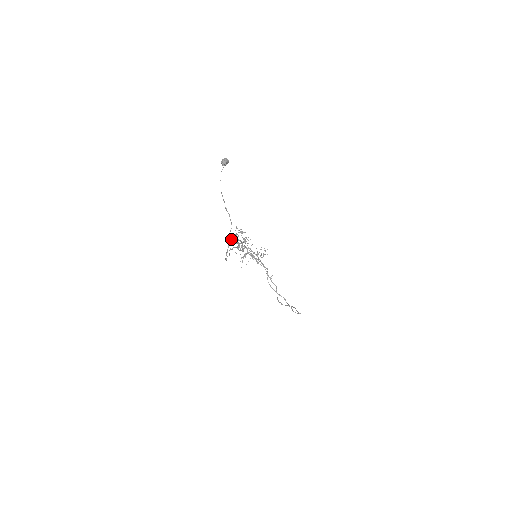
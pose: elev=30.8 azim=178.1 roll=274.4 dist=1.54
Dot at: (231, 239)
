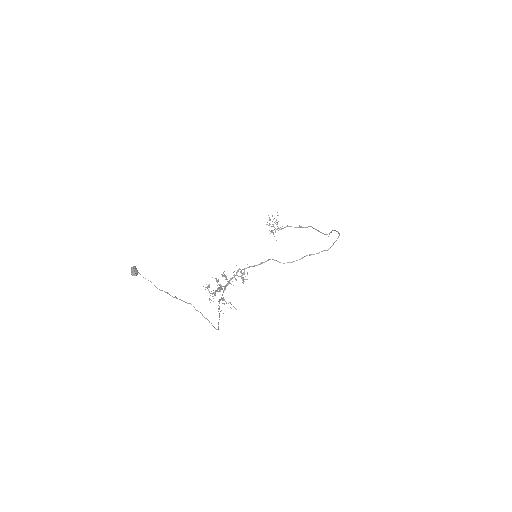
Dot at: (214, 294)
